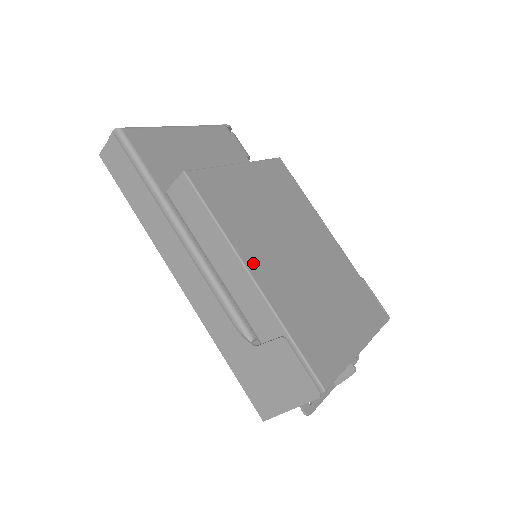
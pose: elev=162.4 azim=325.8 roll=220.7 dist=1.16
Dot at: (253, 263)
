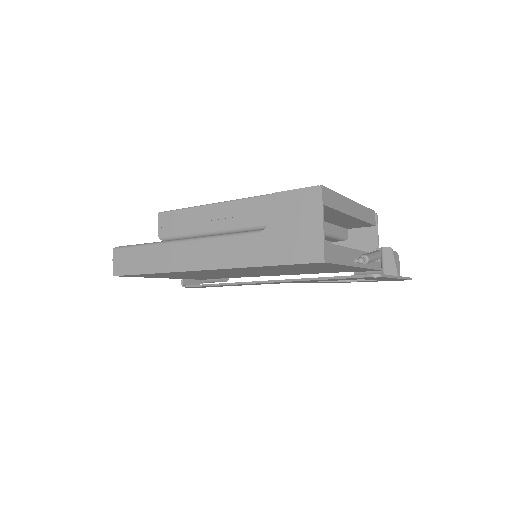
Dot at: occluded
